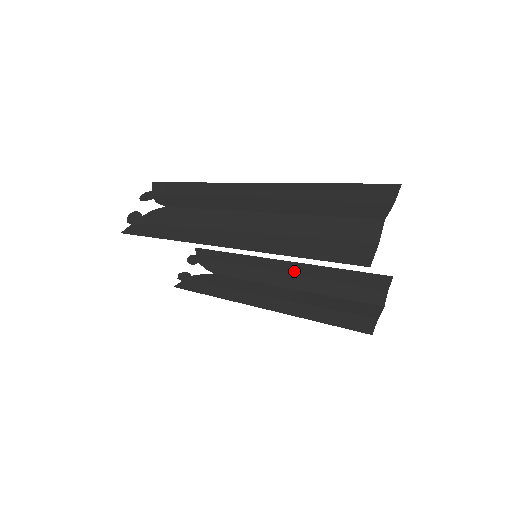
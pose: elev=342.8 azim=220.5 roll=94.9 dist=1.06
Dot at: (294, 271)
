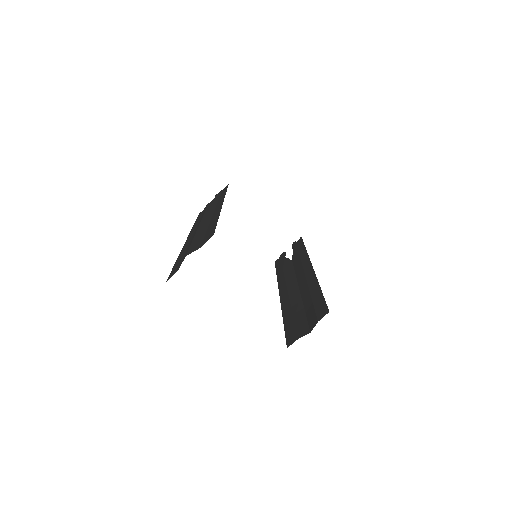
Dot at: (309, 279)
